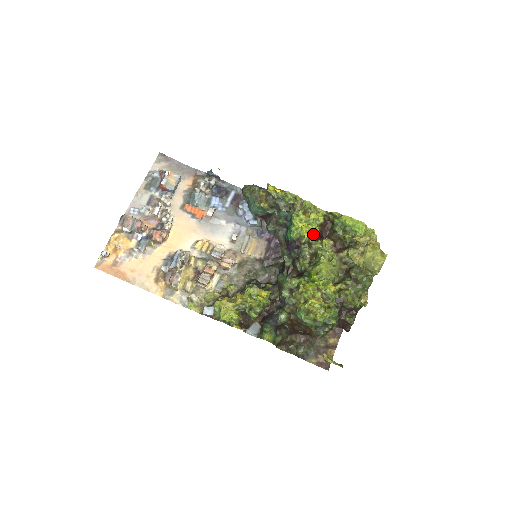
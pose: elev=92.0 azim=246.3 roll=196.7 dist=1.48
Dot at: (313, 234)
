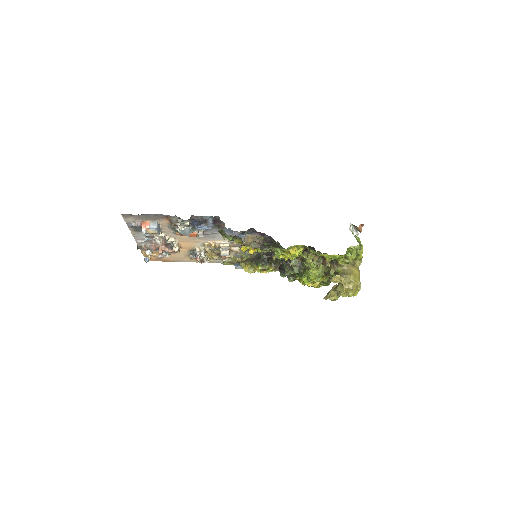
Dot at: (297, 256)
